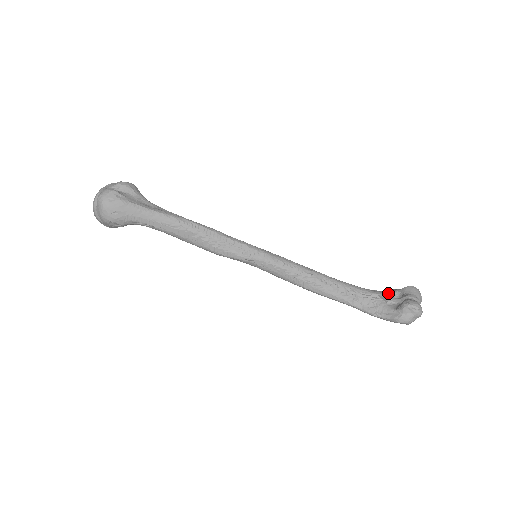
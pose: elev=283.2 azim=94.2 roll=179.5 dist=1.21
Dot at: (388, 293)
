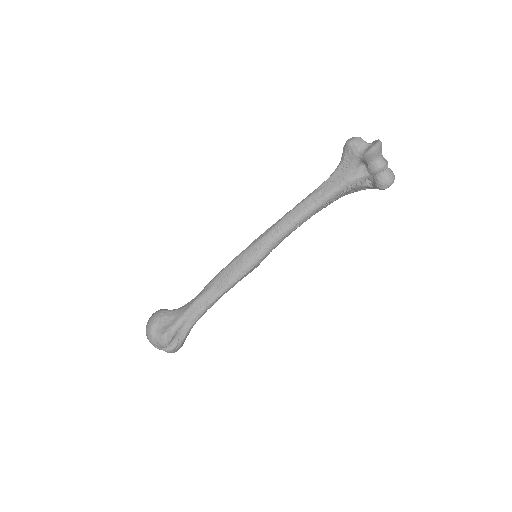
Dot at: (354, 171)
